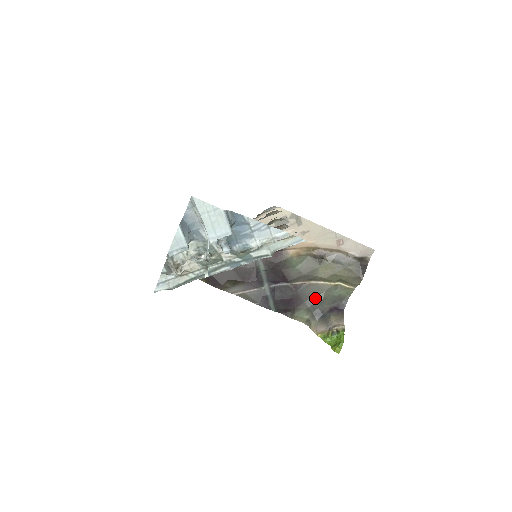
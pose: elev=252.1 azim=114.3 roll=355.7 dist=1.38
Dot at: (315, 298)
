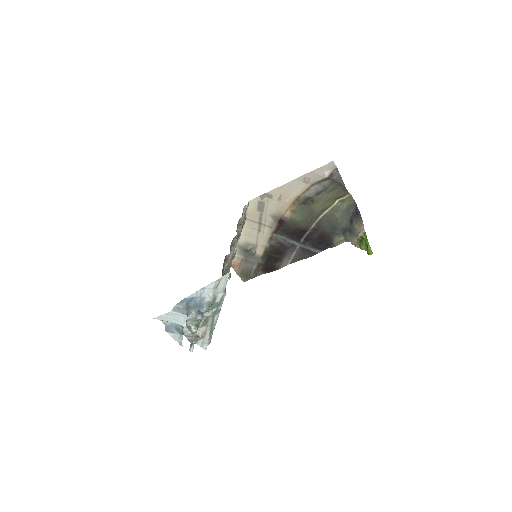
Dot at: (333, 224)
